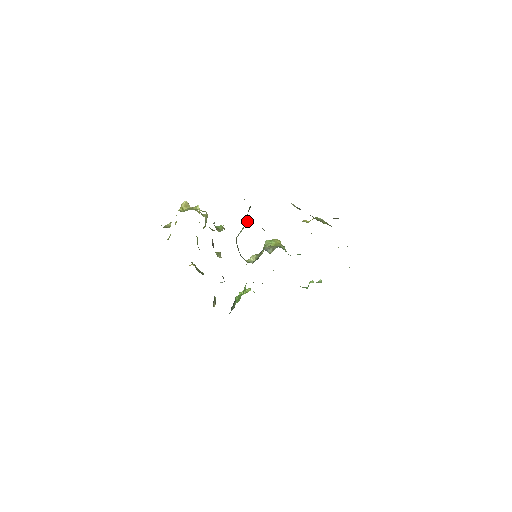
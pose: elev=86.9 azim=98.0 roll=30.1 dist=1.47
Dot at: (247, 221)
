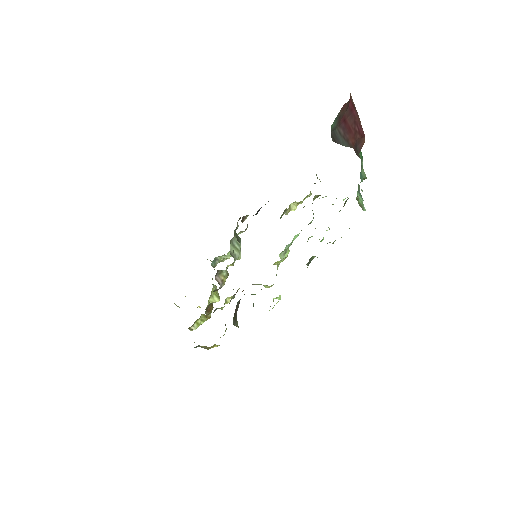
Dot at: (237, 241)
